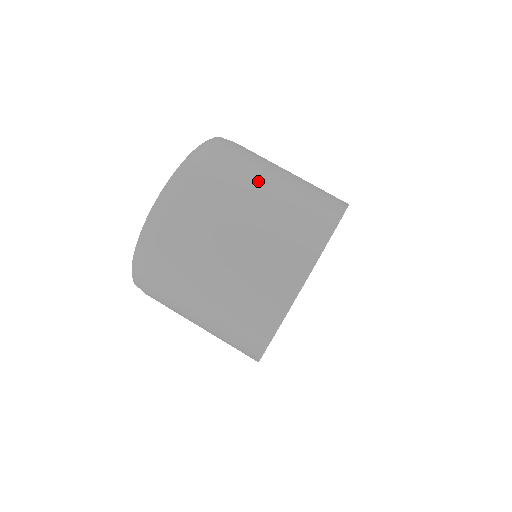
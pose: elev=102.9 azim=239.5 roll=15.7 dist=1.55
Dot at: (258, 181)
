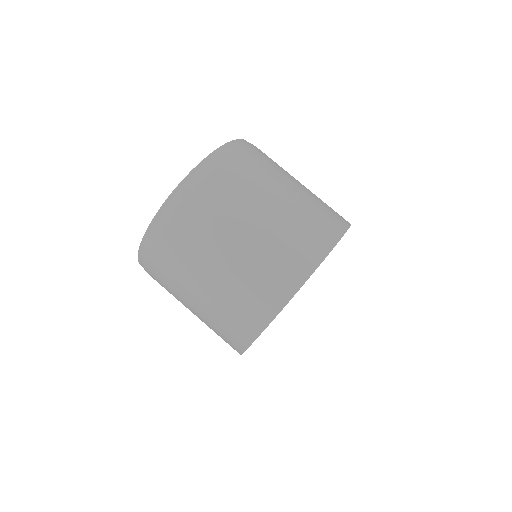
Dot at: (266, 194)
